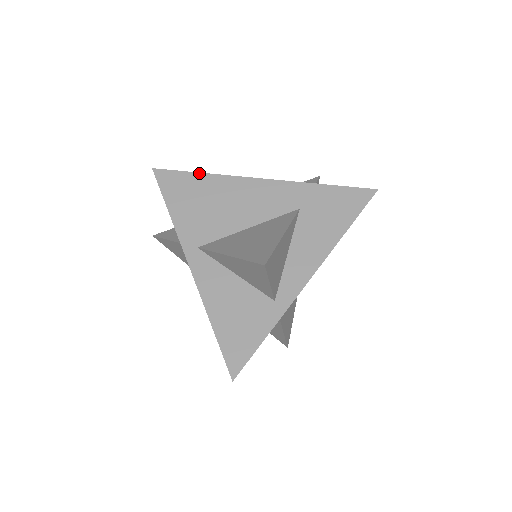
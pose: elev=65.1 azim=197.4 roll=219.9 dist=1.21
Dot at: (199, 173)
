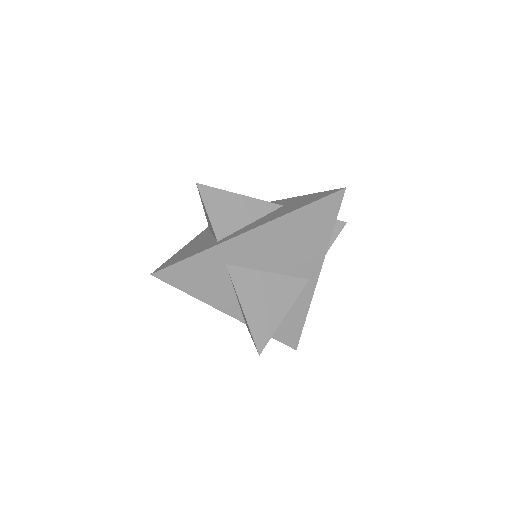
Dot at: occluded
